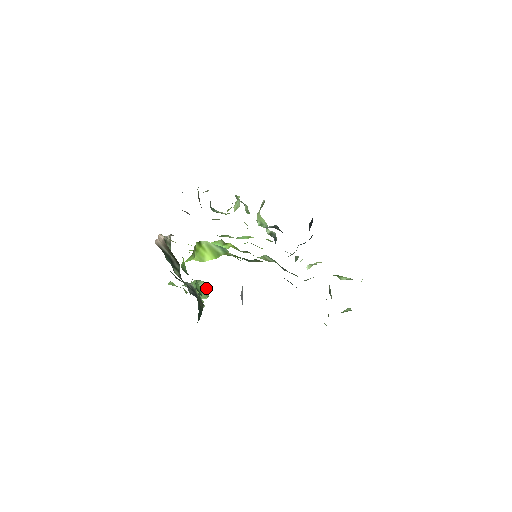
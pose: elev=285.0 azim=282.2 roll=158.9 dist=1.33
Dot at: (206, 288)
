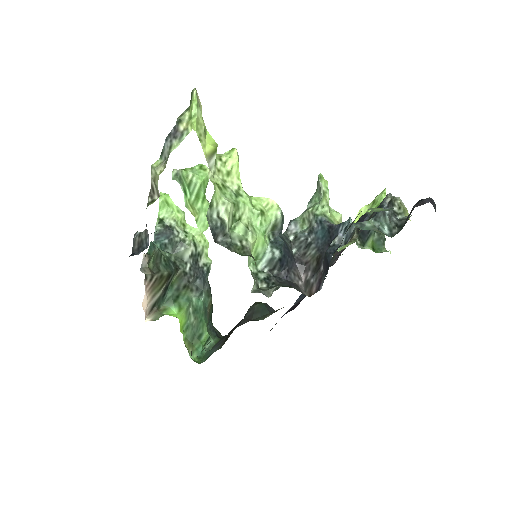
Dot at: (203, 196)
